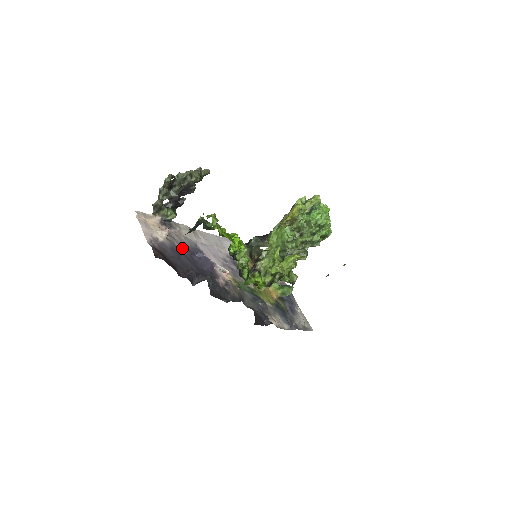
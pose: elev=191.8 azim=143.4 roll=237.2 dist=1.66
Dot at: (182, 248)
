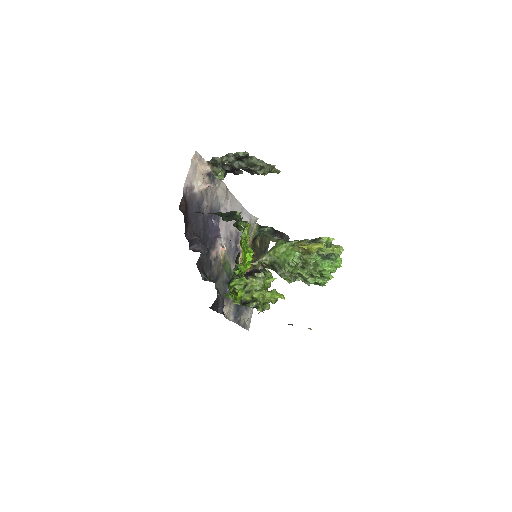
Dot at: (207, 207)
